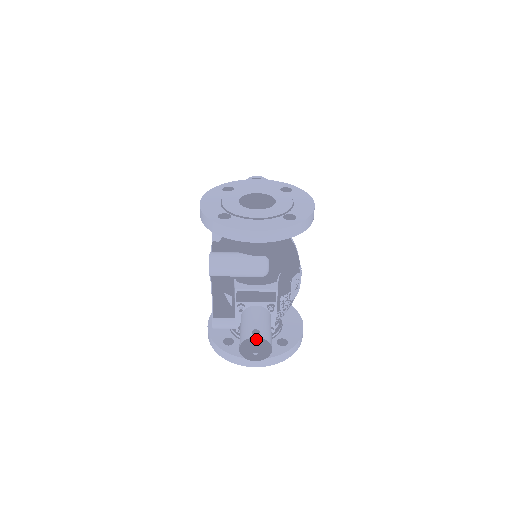
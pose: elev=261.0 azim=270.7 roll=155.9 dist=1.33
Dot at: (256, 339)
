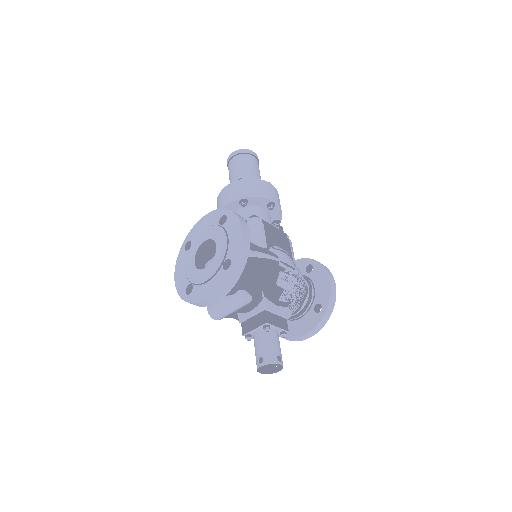
Dot at: (263, 367)
